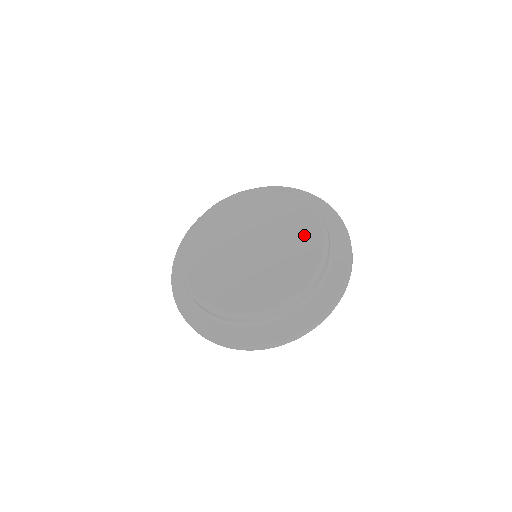
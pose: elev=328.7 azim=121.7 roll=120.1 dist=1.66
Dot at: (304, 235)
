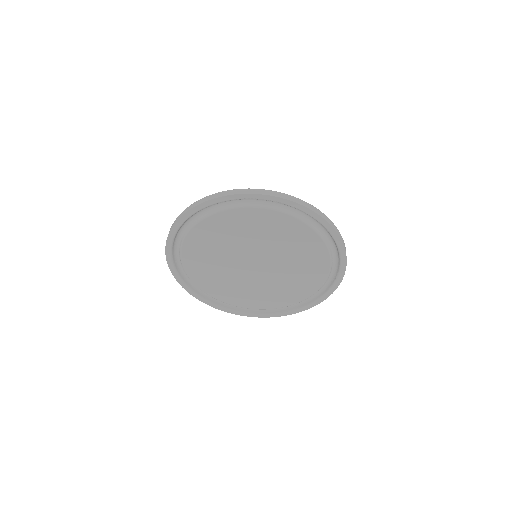
Dot at: occluded
